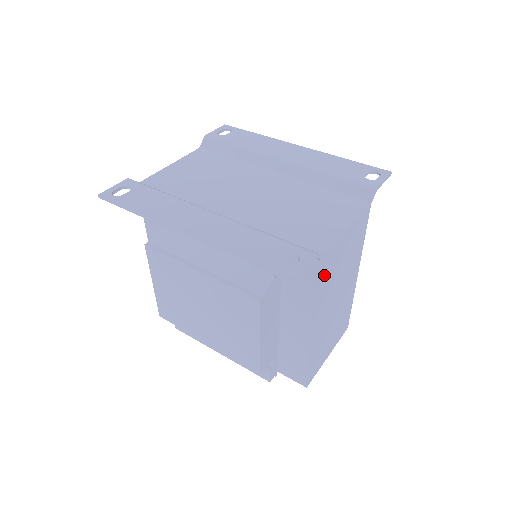
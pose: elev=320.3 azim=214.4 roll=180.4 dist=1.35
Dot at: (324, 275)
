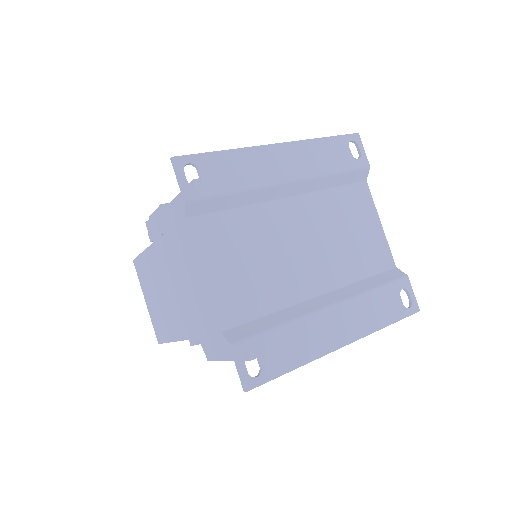
Dot at: occluded
